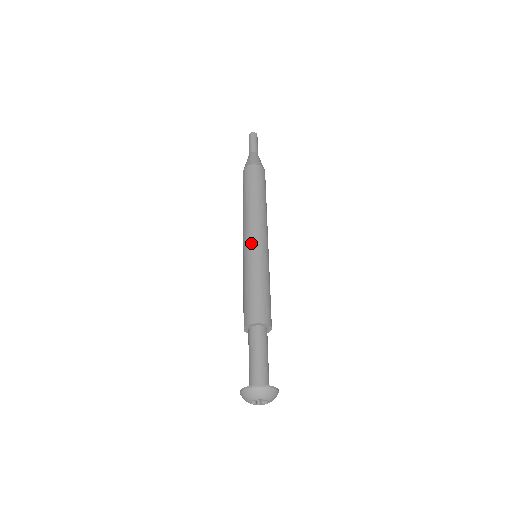
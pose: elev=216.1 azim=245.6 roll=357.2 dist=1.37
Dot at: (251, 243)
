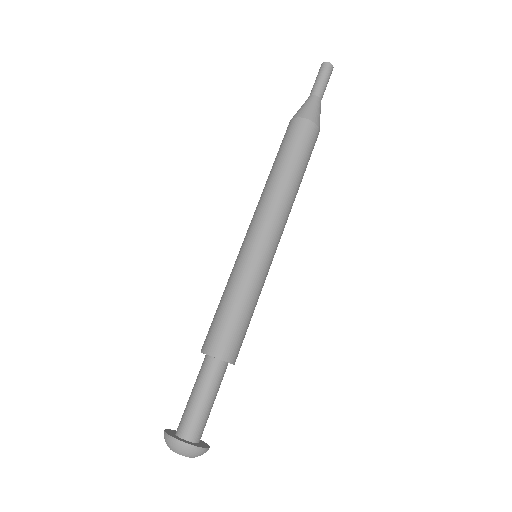
Dot at: (265, 244)
